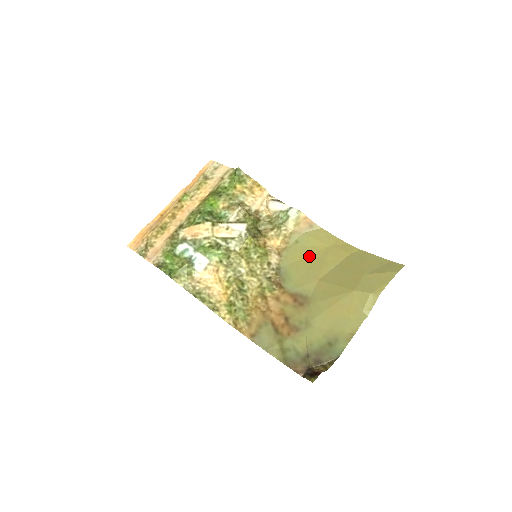
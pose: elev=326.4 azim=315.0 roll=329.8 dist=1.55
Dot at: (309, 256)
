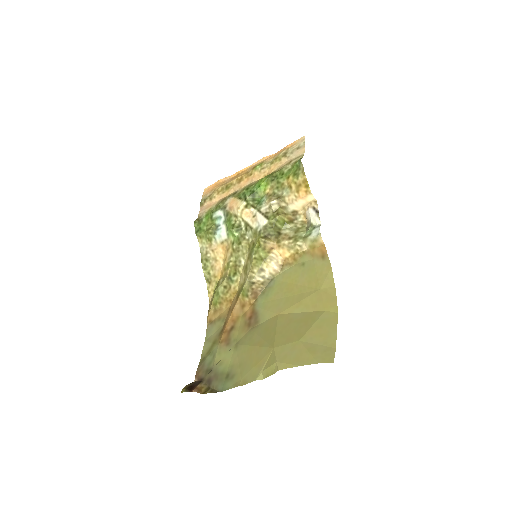
Dot at: (298, 286)
